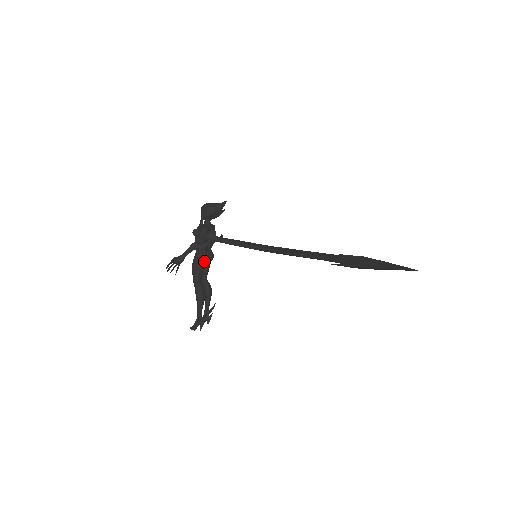
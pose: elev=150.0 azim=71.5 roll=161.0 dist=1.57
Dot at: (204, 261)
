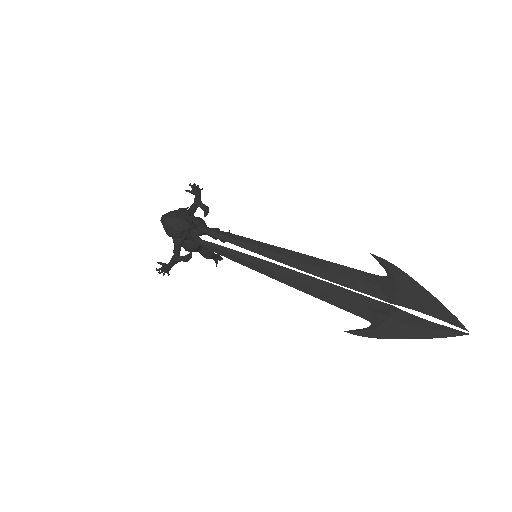
Dot at: occluded
